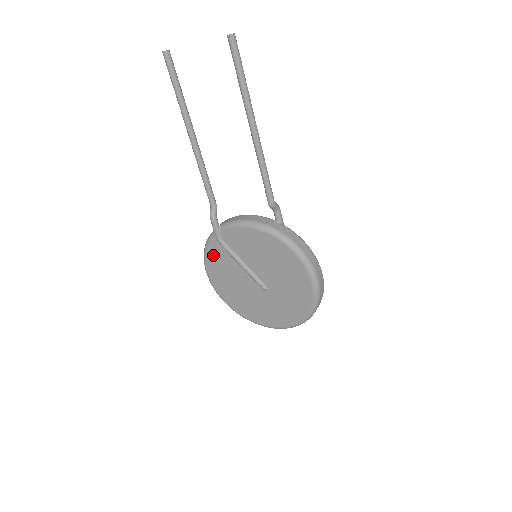
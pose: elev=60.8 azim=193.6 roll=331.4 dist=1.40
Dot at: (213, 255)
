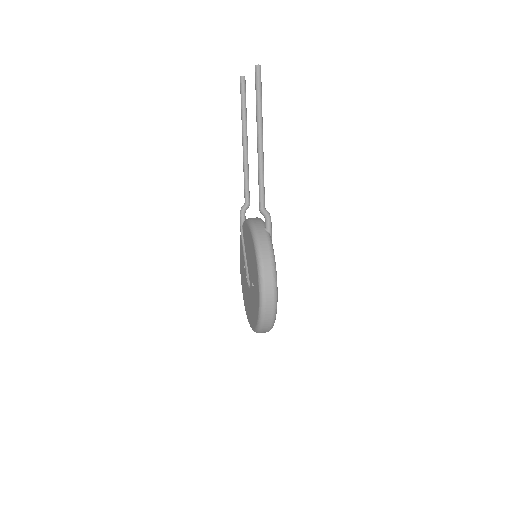
Dot at: (241, 246)
